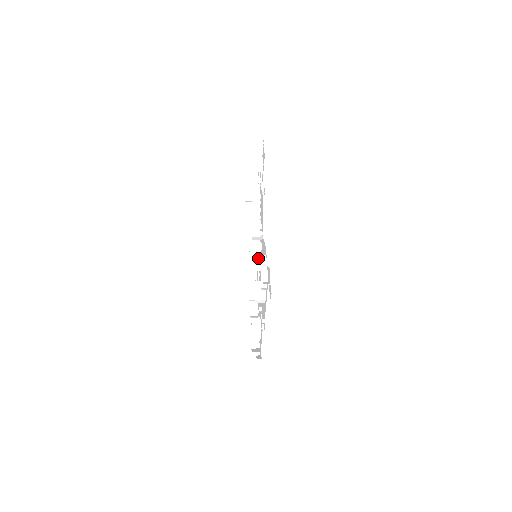
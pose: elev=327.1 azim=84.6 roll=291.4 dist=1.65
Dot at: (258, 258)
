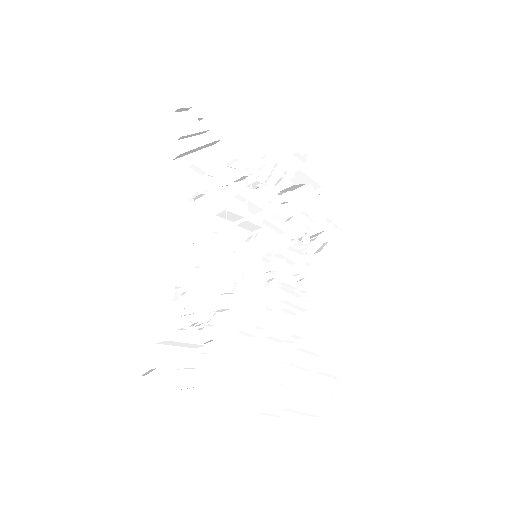
Dot at: occluded
